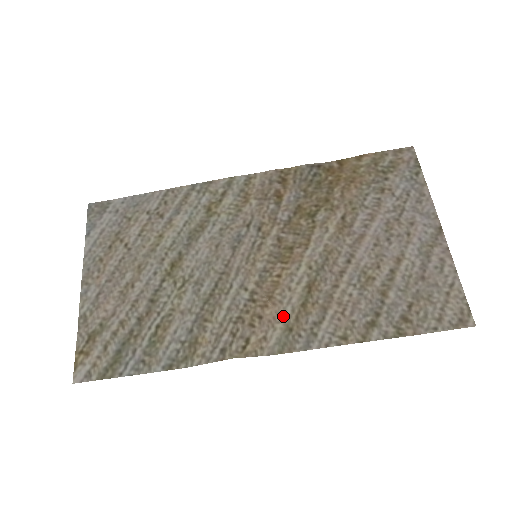
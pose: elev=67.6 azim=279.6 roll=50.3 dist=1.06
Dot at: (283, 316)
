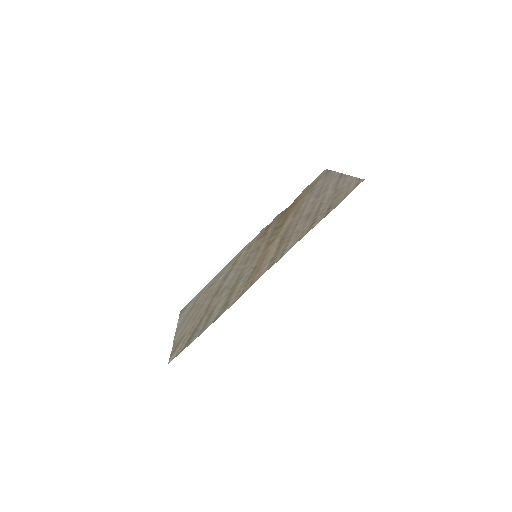
Dot at: (269, 259)
